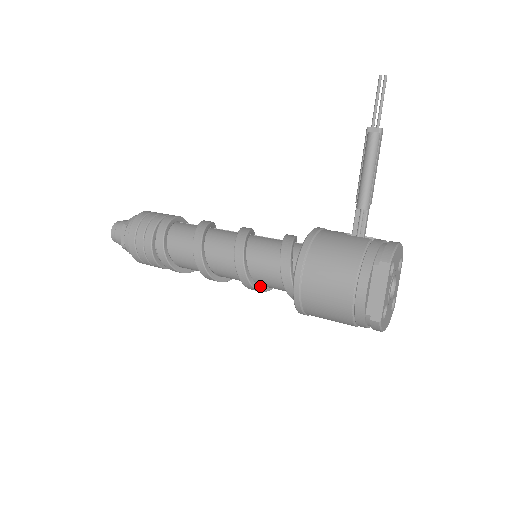
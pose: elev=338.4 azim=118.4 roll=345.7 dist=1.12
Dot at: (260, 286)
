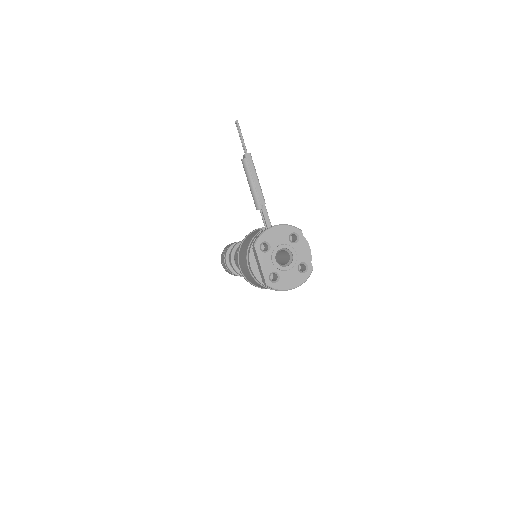
Dot at: occluded
